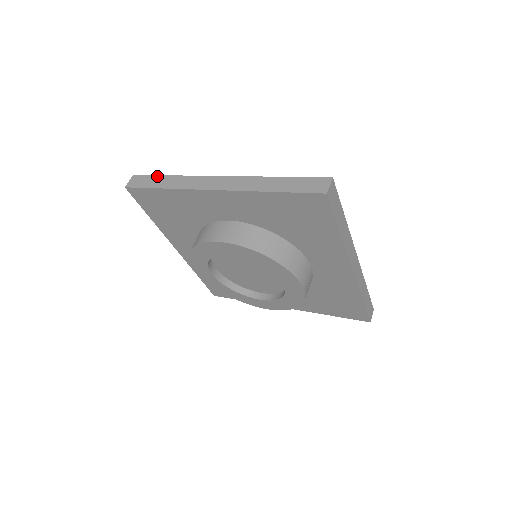
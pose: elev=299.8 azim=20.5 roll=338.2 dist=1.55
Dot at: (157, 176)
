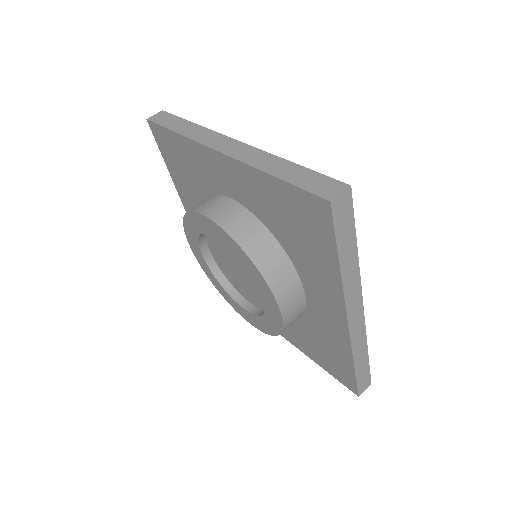
Dot at: (181, 119)
